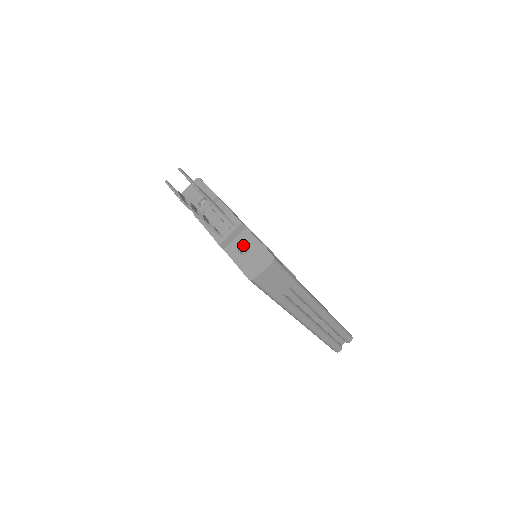
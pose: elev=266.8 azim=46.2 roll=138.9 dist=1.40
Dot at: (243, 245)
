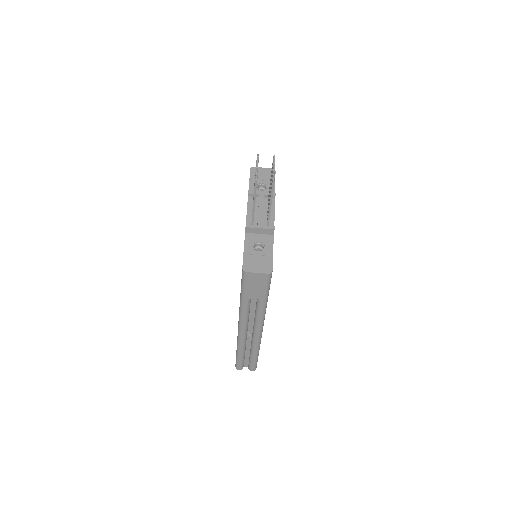
Dot at: (260, 243)
